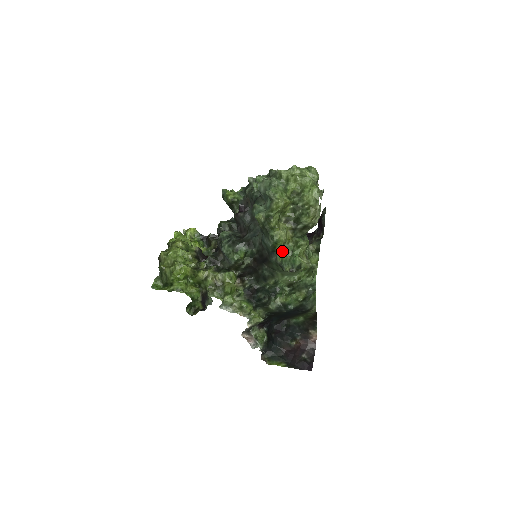
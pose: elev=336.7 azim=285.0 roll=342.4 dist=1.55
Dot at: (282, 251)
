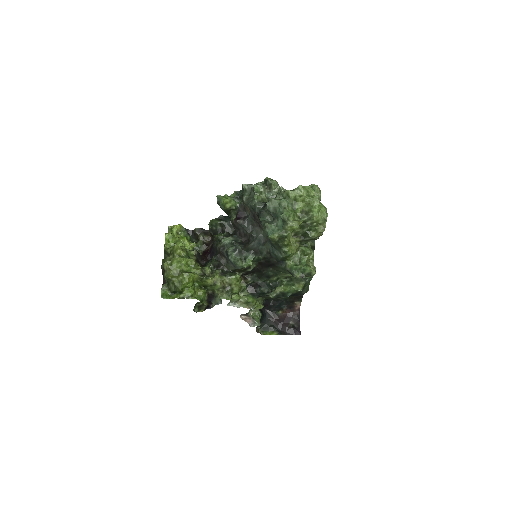
Dot at: (291, 260)
